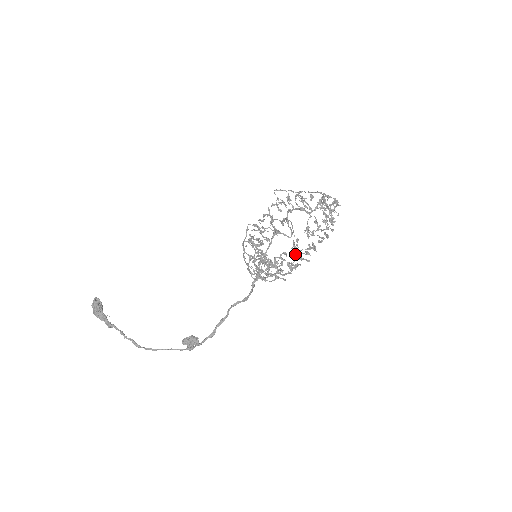
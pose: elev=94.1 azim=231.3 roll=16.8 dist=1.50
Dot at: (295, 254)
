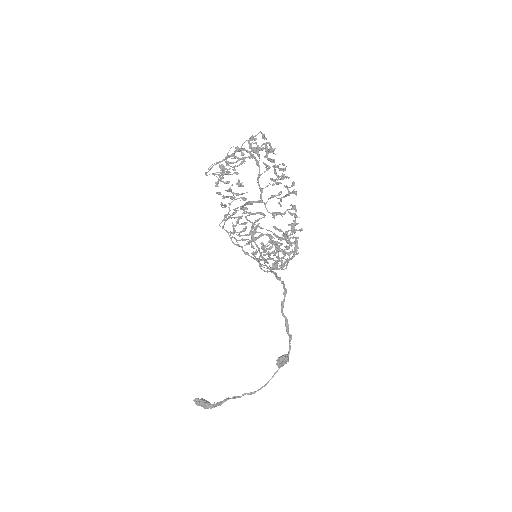
Dot at: (286, 240)
